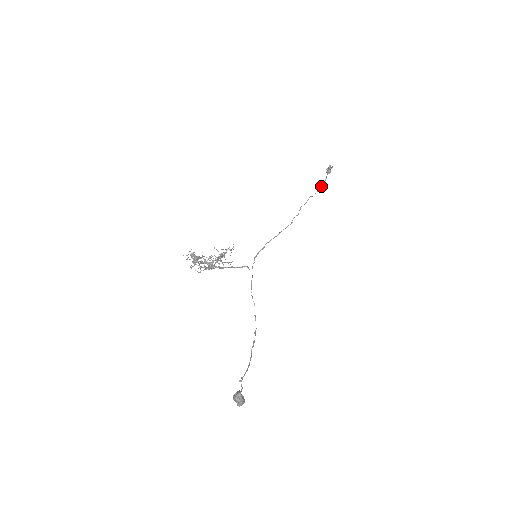
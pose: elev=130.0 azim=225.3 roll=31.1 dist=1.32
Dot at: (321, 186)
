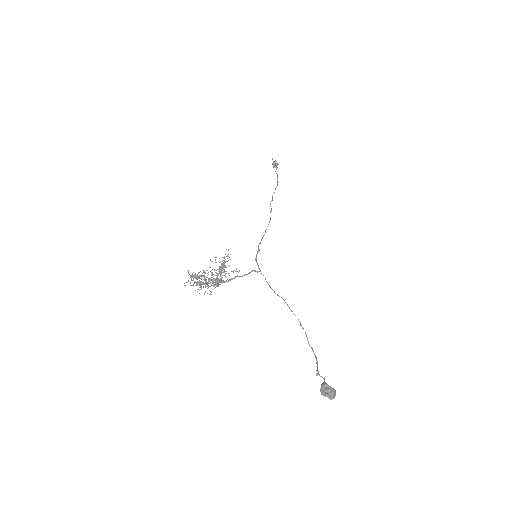
Dot at: (277, 183)
